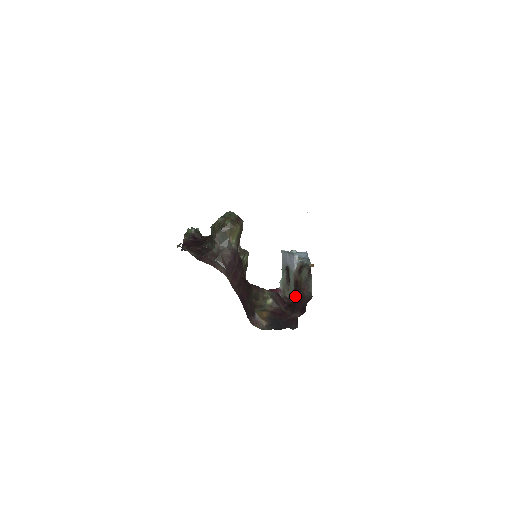
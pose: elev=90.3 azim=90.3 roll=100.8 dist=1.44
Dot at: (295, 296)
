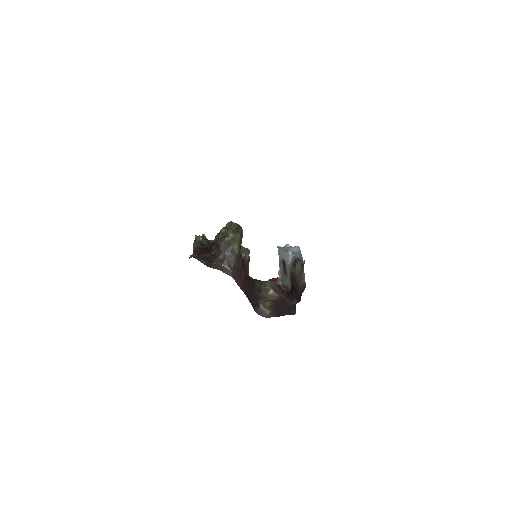
Dot at: (292, 286)
